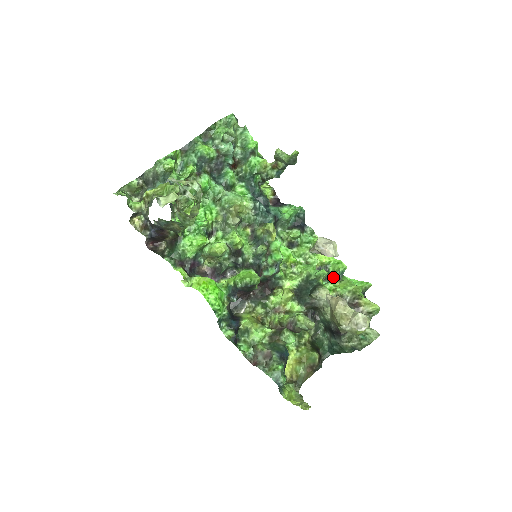
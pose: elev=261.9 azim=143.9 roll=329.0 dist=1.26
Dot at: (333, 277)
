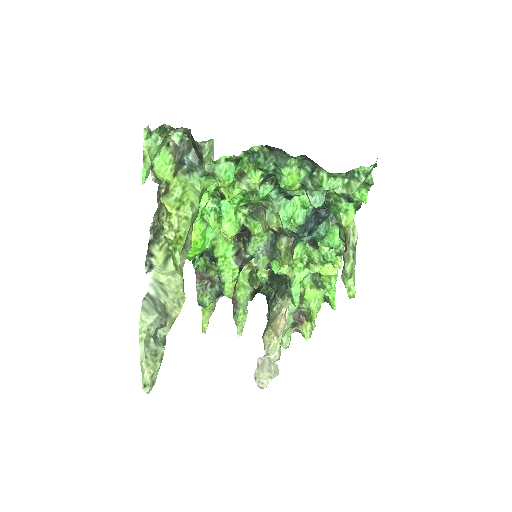
Dot at: (317, 282)
